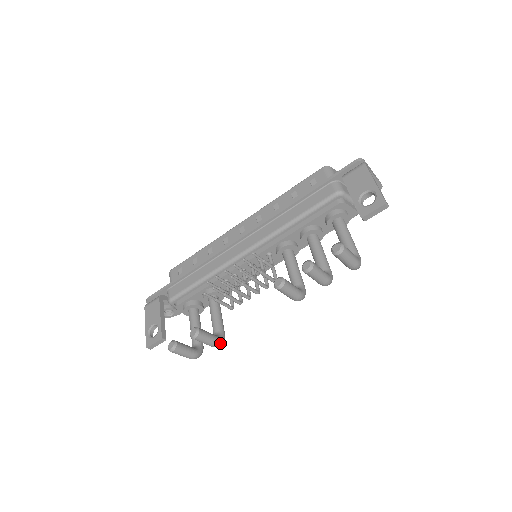
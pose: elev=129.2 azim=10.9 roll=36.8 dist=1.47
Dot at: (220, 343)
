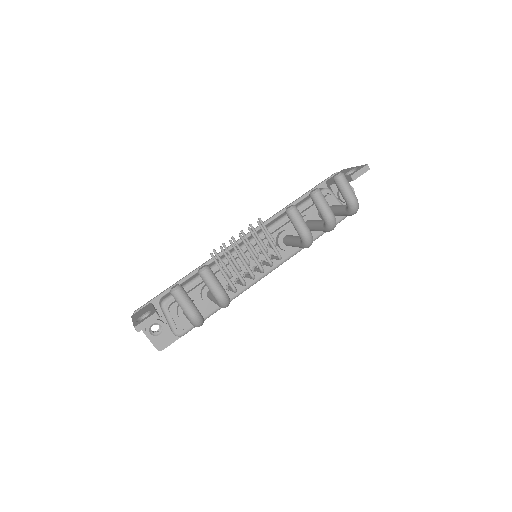
Dot at: (227, 297)
